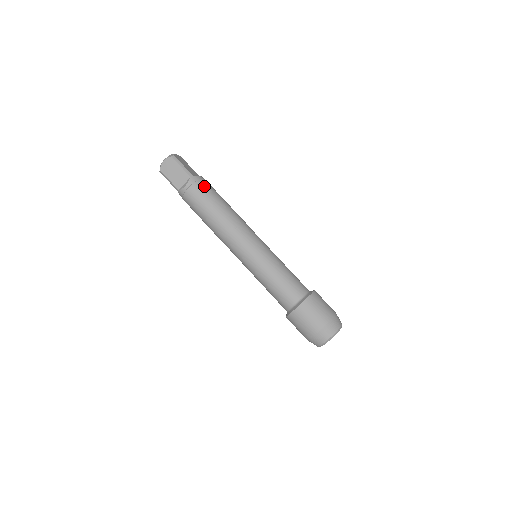
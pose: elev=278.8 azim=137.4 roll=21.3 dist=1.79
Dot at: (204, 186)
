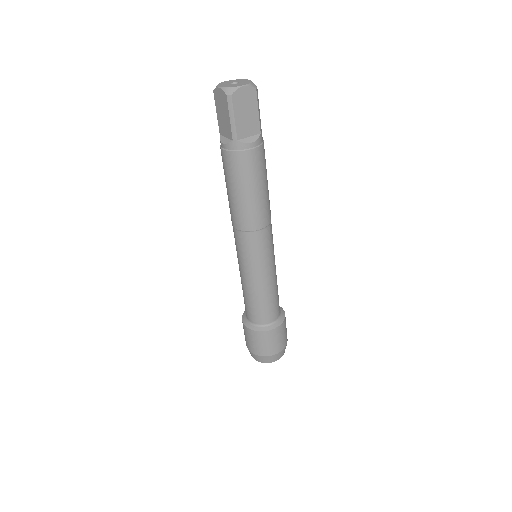
Dot at: (241, 163)
